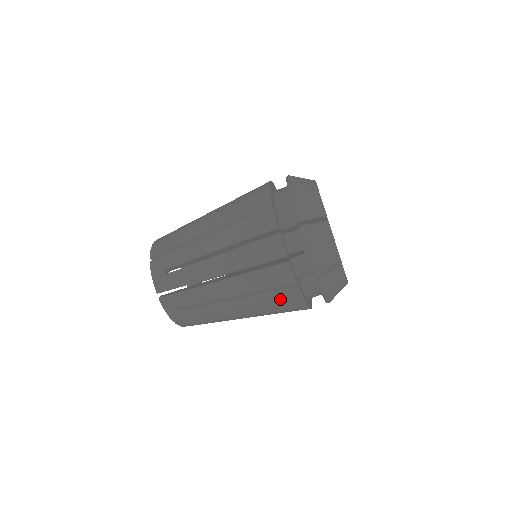
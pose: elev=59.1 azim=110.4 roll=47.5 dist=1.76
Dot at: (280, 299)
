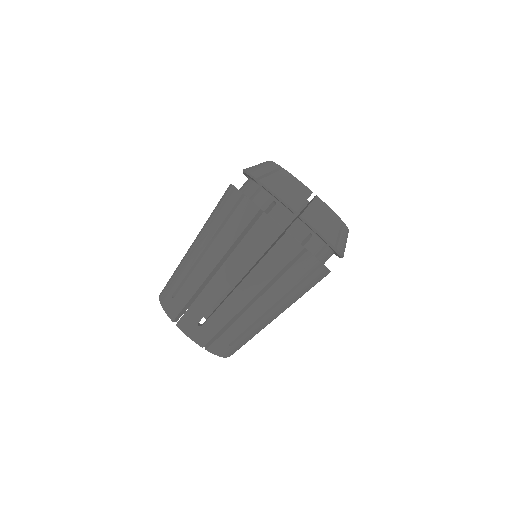
Dot at: (280, 258)
